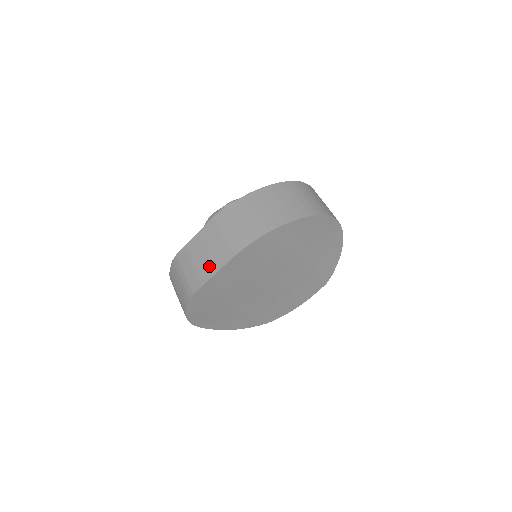
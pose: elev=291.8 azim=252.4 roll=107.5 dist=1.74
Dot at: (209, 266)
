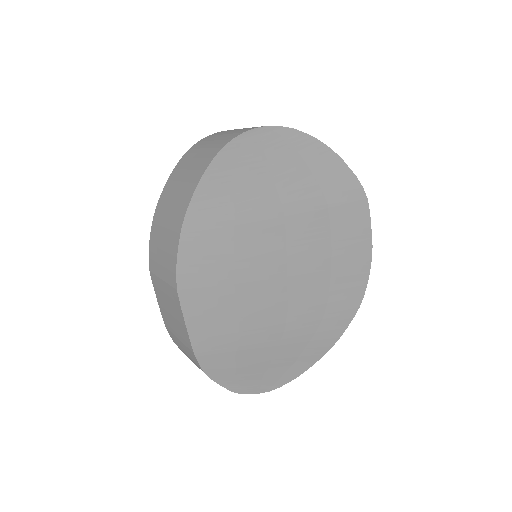
Dot at: (180, 326)
